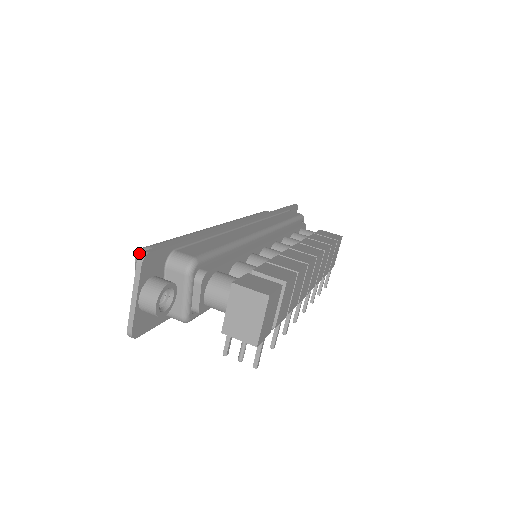
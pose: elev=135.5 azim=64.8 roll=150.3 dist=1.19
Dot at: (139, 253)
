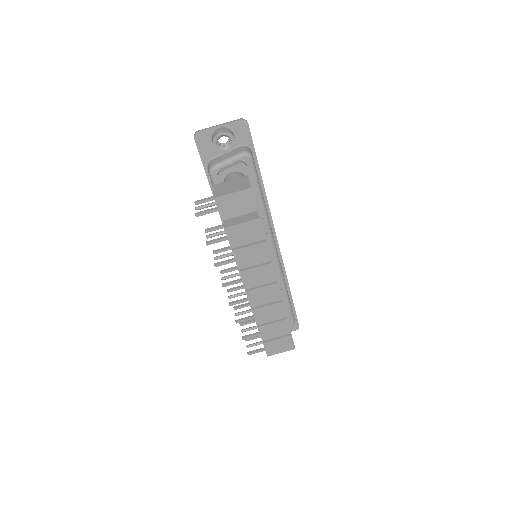
Dot at: occluded
